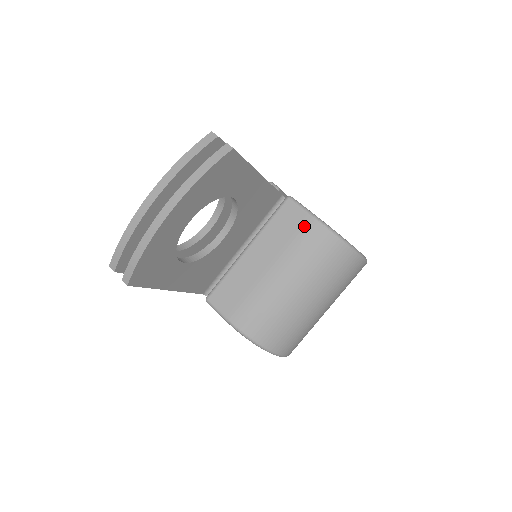
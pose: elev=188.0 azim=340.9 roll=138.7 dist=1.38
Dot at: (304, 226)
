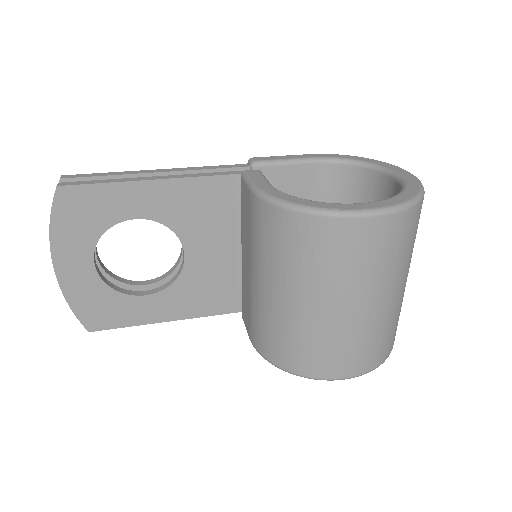
Dot at: (250, 205)
